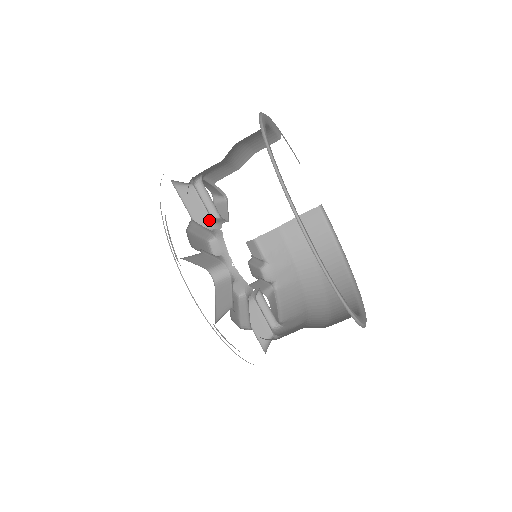
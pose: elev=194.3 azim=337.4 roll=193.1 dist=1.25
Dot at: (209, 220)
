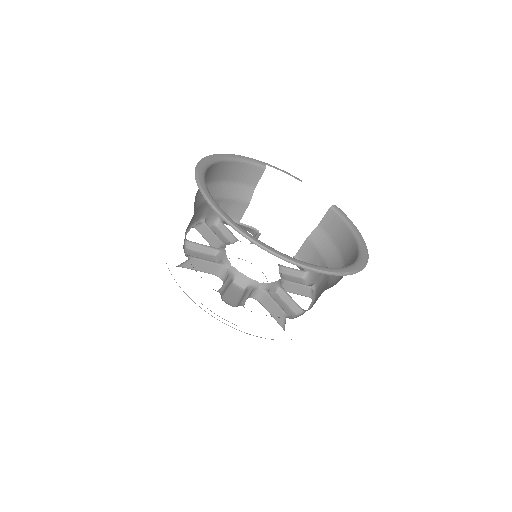
Dot at: (220, 243)
